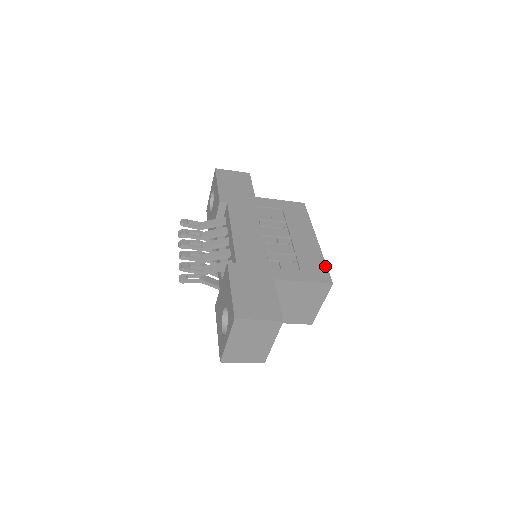
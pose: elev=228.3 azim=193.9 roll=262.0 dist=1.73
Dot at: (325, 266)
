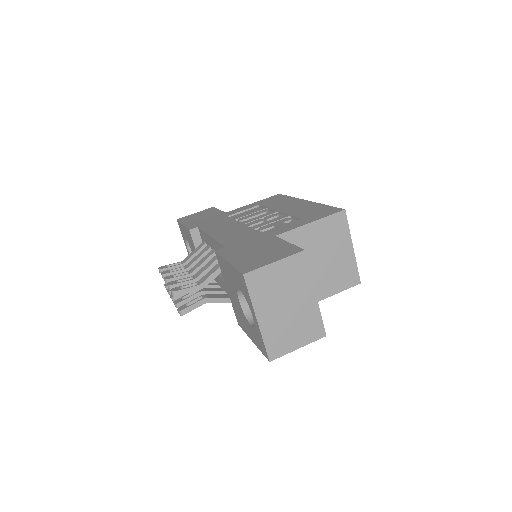
Dot at: (327, 206)
